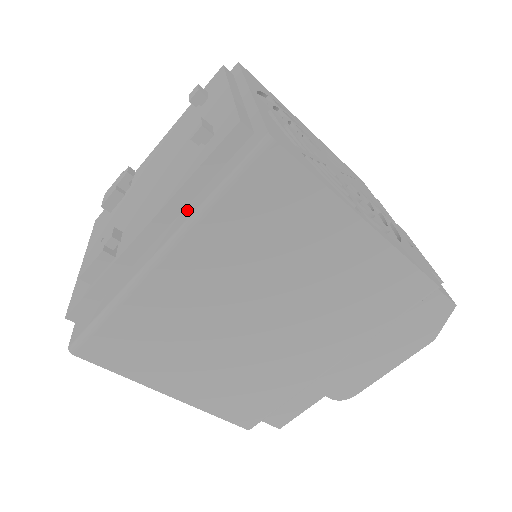
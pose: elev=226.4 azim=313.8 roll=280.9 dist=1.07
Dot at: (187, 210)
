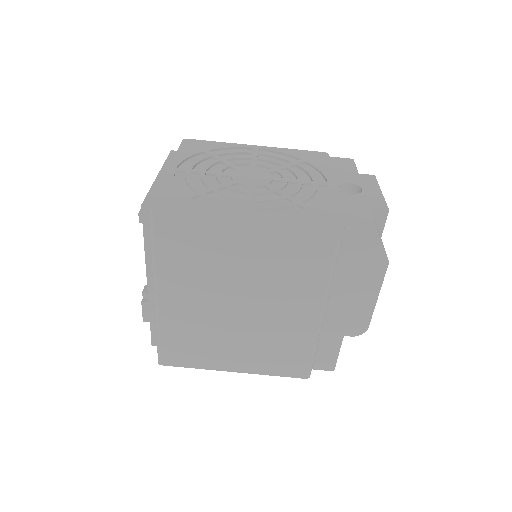
Dot at: occluded
